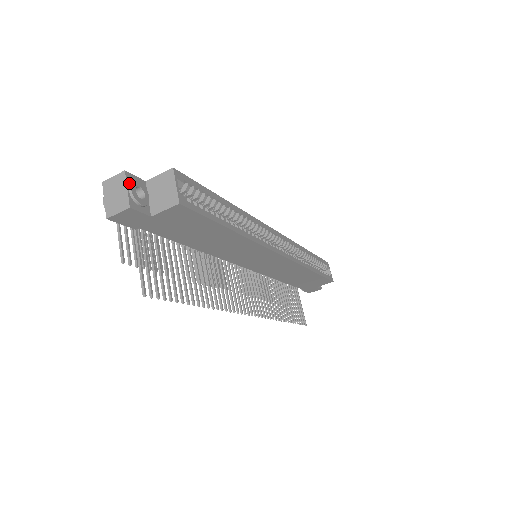
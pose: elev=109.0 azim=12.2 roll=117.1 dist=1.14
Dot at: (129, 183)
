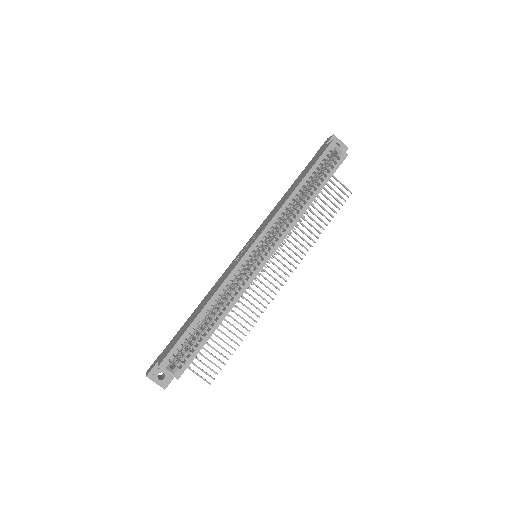
Dot at: (153, 379)
